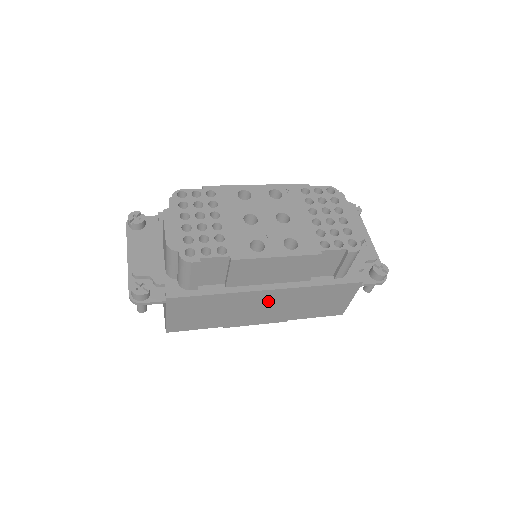
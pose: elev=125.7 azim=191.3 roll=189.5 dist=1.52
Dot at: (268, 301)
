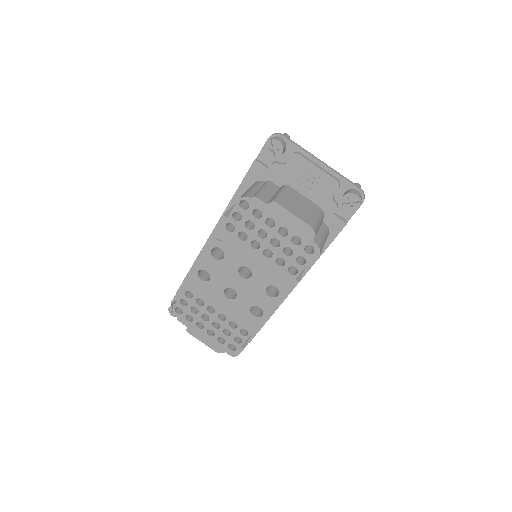
Dot at: occluded
